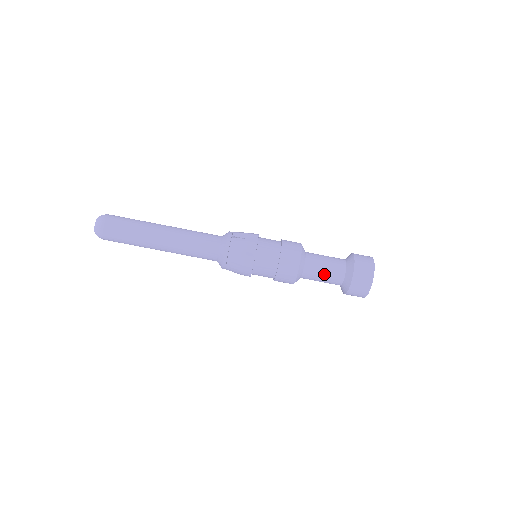
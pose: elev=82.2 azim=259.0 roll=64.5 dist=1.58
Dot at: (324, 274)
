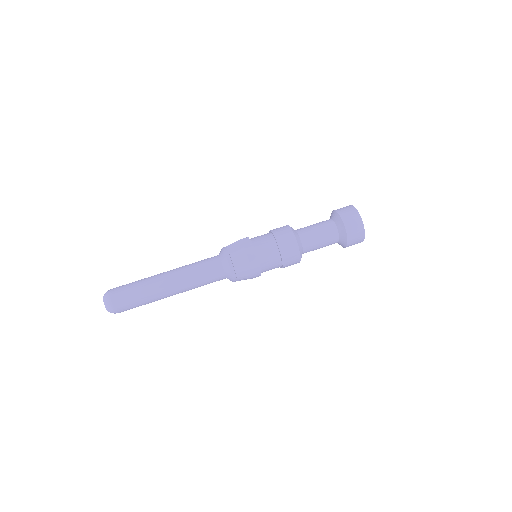
Dot at: (320, 238)
